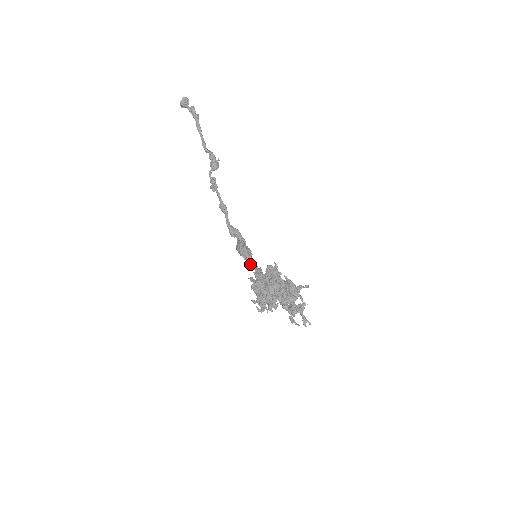
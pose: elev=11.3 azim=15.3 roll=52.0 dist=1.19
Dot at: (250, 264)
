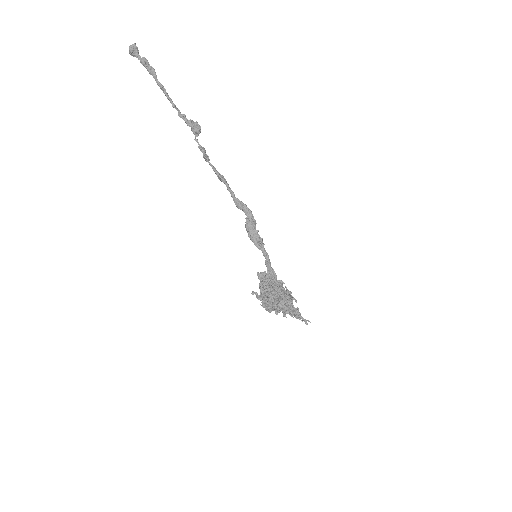
Dot at: (260, 247)
